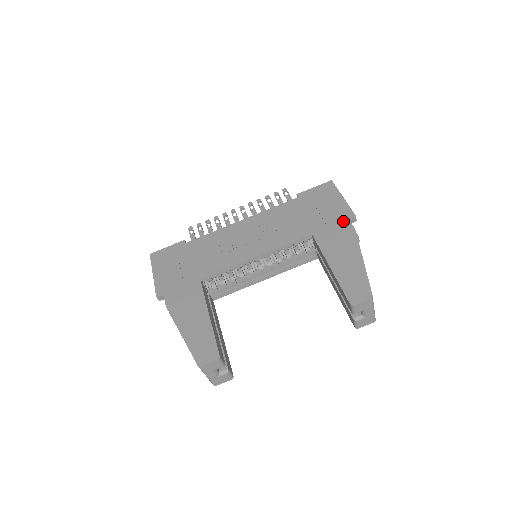
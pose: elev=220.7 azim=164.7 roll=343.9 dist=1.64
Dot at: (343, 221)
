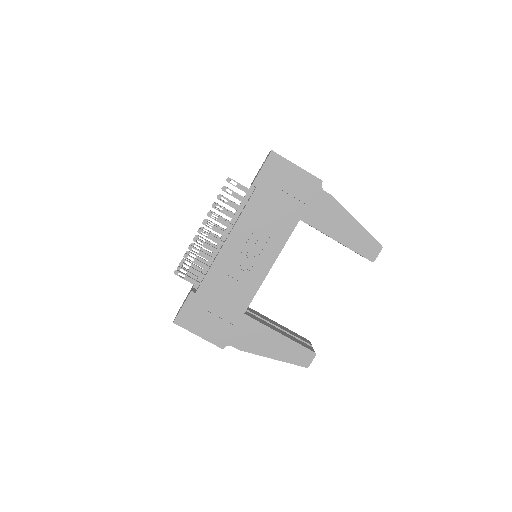
Dot at: (316, 192)
